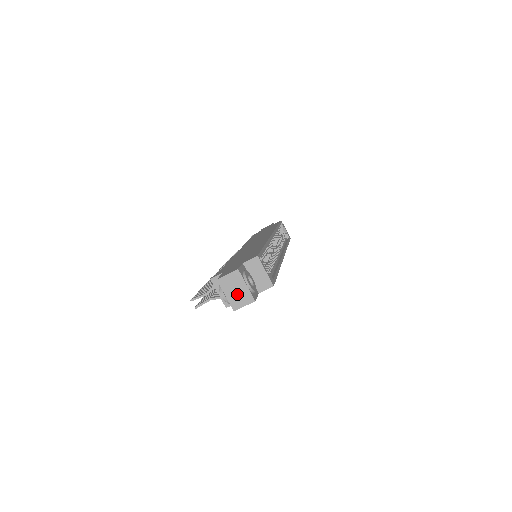
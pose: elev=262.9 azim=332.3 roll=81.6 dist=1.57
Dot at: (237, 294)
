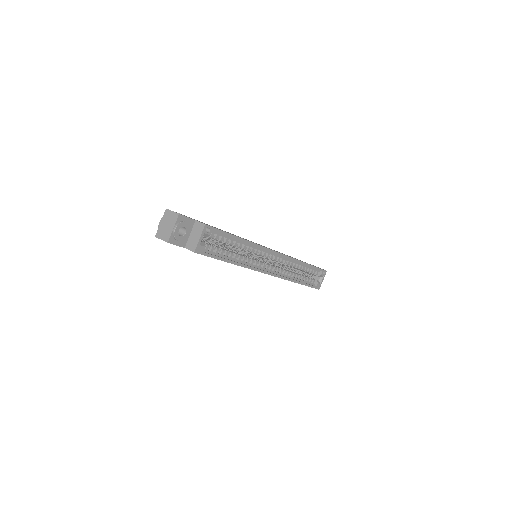
Dot at: (165, 228)
